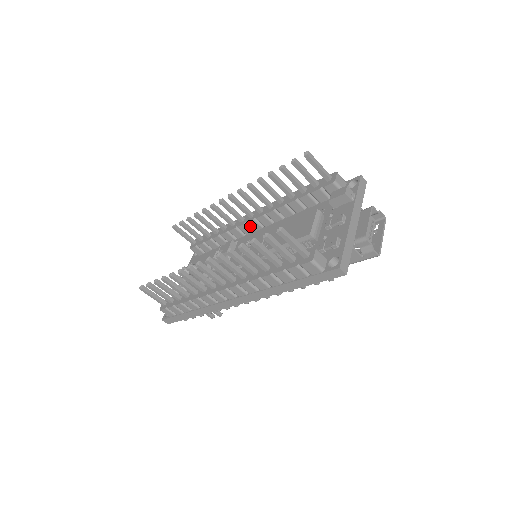
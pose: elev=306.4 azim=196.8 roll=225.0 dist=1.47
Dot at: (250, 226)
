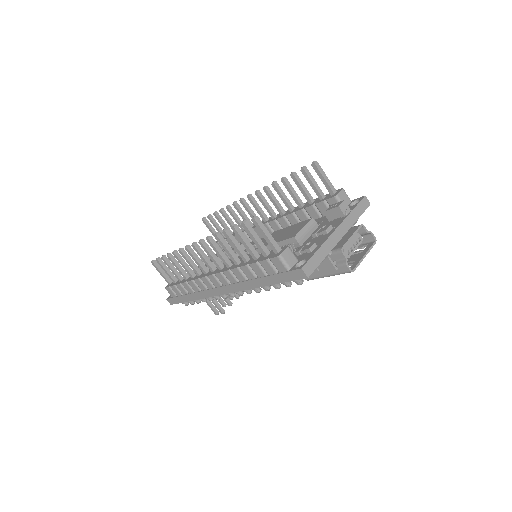
Dot at: occluded
